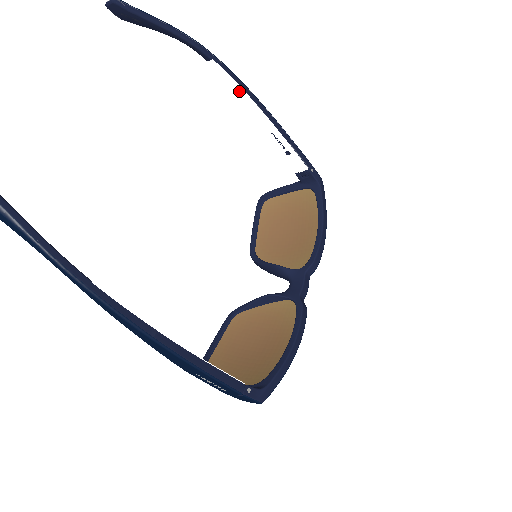
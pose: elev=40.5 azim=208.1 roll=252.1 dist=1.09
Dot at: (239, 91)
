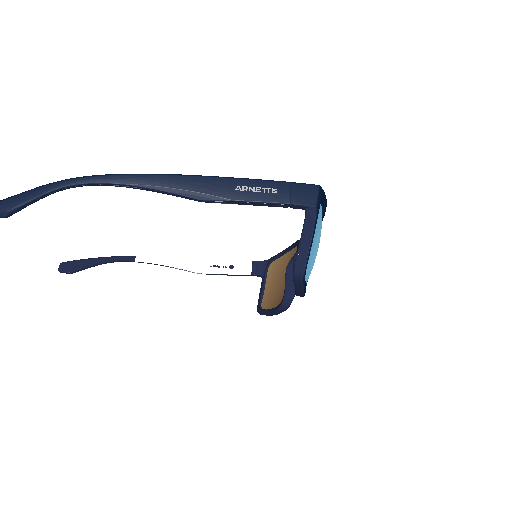
Dot at: (167, 261)
